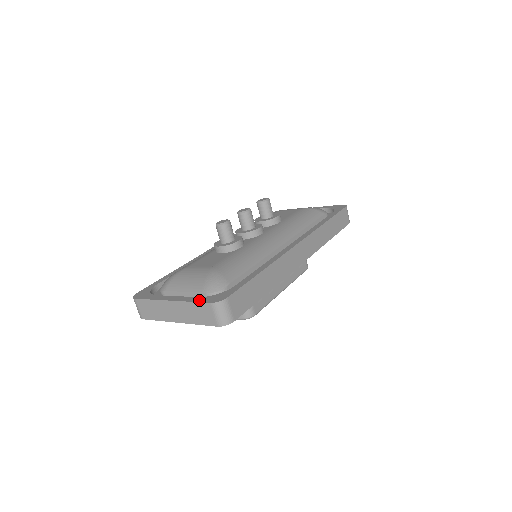
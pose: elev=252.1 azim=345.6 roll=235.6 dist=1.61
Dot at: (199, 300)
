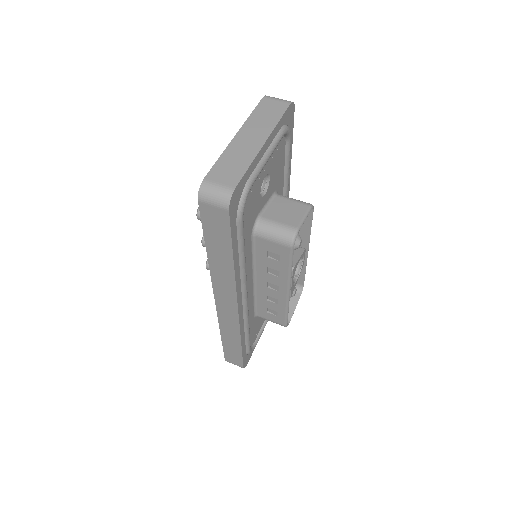
Dot at: (254, 111)
